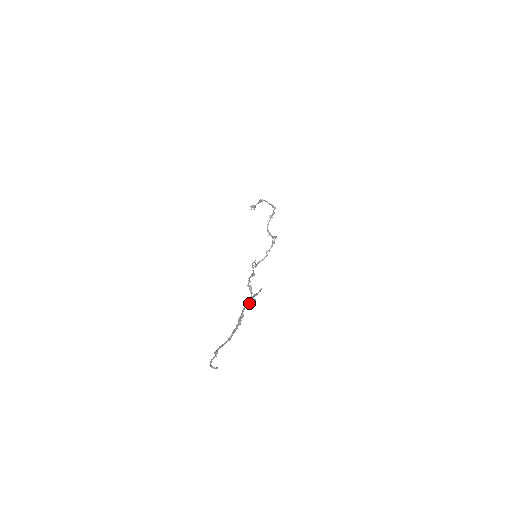
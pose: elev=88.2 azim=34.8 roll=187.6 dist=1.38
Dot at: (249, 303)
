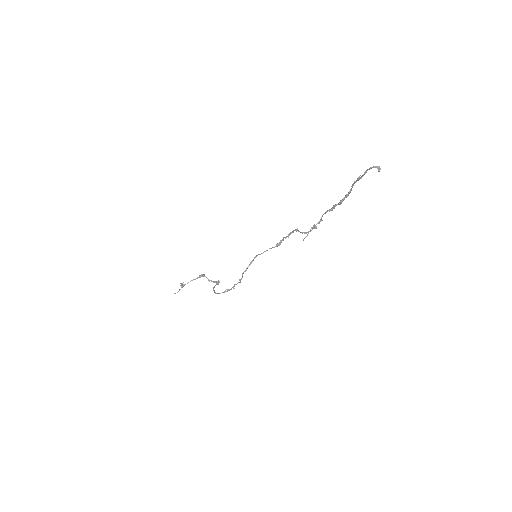
Dot at: (321, 218)
